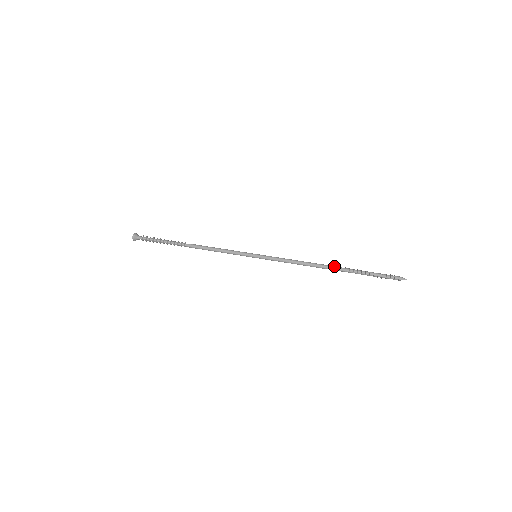
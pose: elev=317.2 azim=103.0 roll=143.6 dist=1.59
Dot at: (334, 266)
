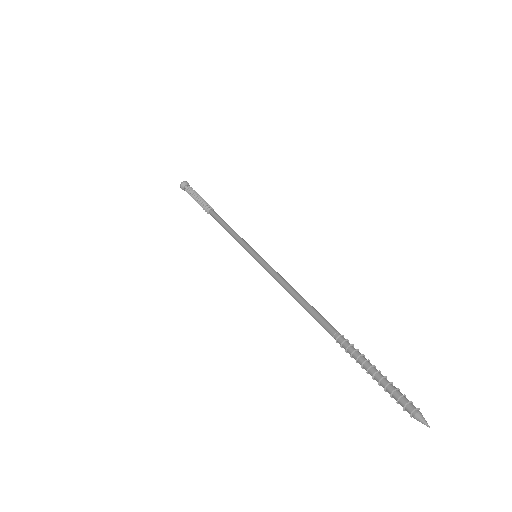
Dot at: occluded
